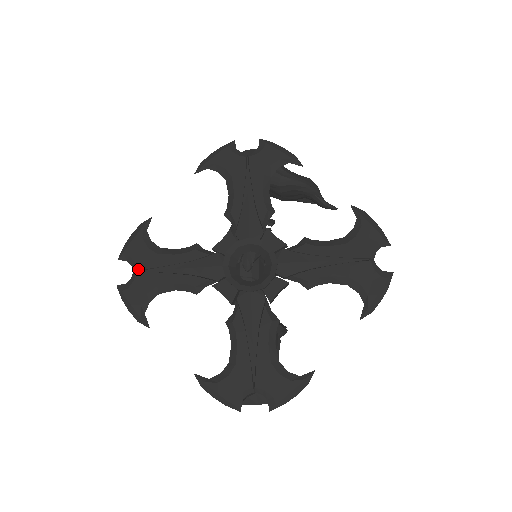
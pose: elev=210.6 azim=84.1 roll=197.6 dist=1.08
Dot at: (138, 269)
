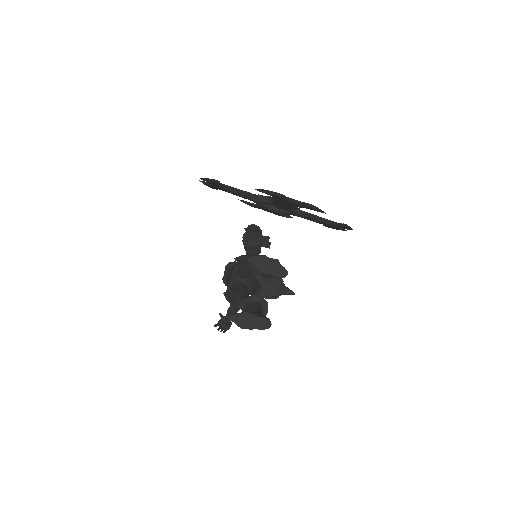
Dot at: occluded
